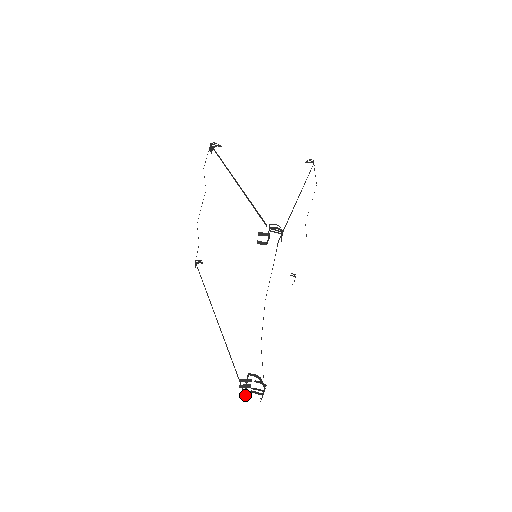
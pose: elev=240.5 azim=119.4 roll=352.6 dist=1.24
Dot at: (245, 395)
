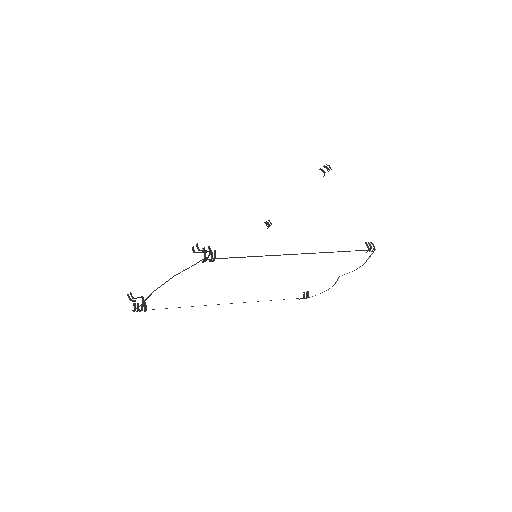
Dot at: occluded
